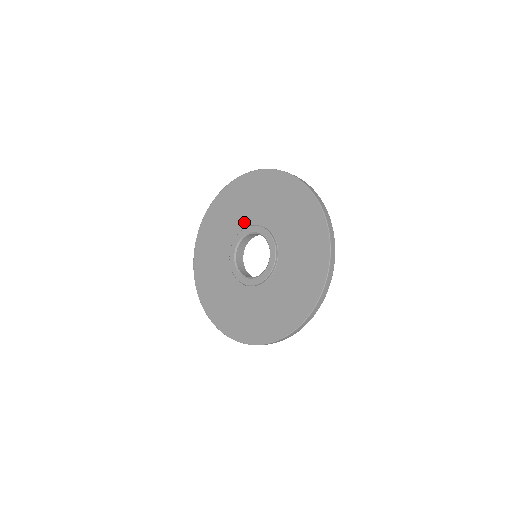
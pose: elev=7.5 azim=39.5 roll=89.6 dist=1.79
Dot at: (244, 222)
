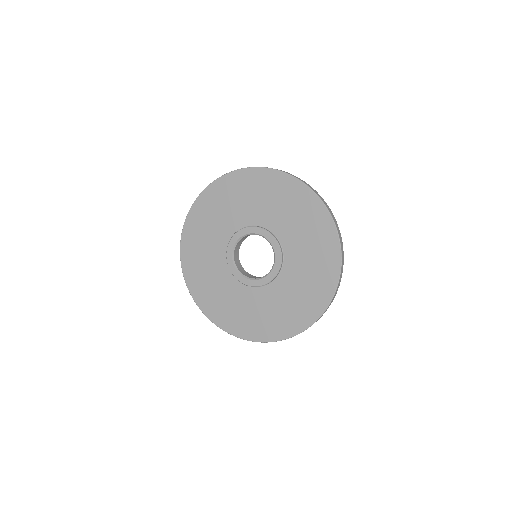
Dot at: (224, 238)
